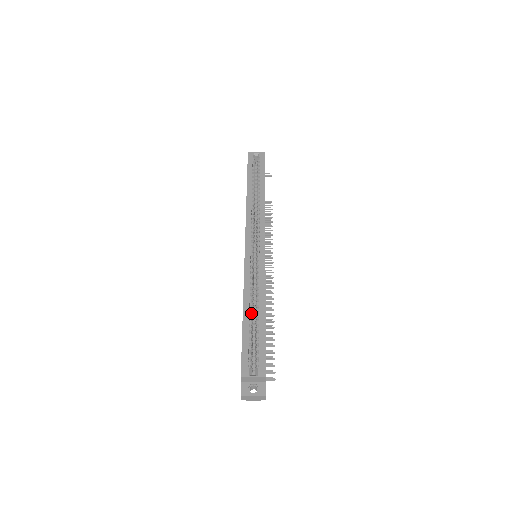
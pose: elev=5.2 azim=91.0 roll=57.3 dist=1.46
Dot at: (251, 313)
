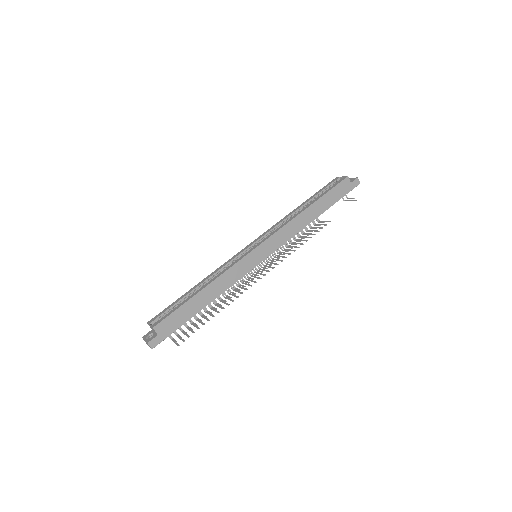
Dot at: occluded
